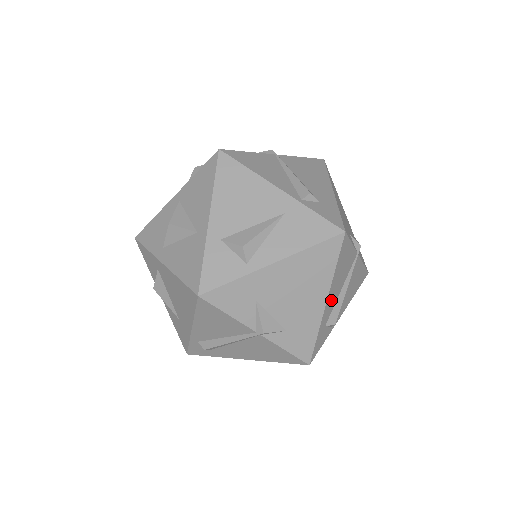
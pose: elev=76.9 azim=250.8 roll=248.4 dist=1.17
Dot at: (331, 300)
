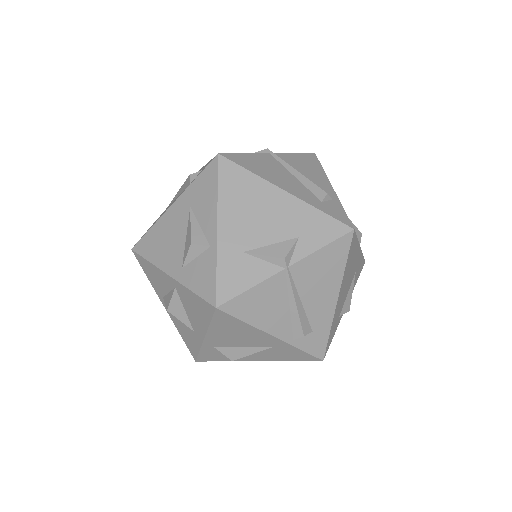
Dot at: occluded
